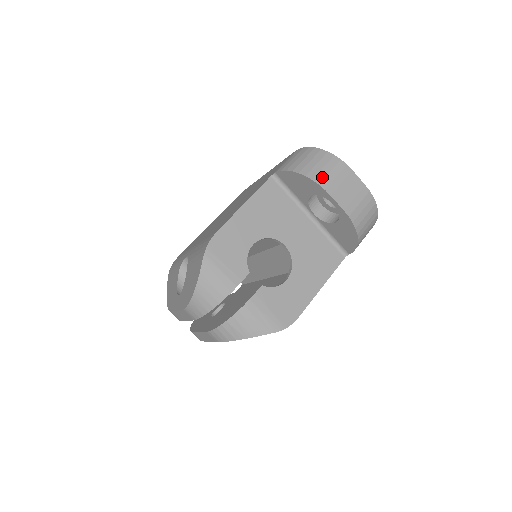
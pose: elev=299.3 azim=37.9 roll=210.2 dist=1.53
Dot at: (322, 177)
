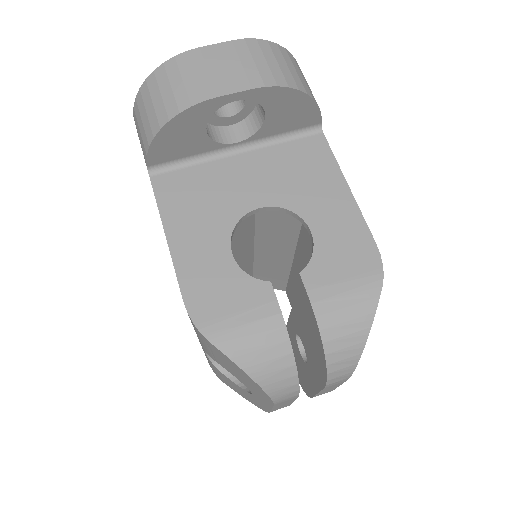
Dot at: (184, 96)
